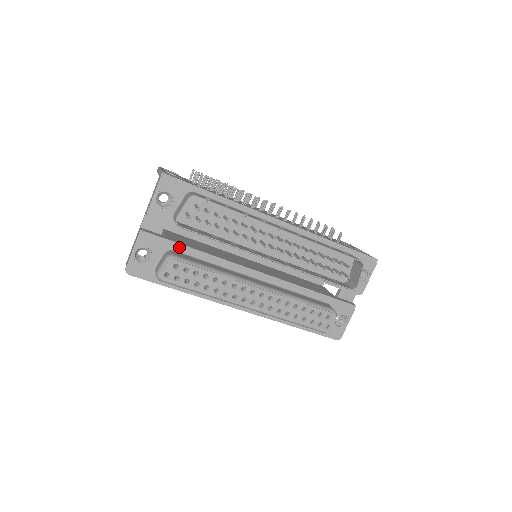
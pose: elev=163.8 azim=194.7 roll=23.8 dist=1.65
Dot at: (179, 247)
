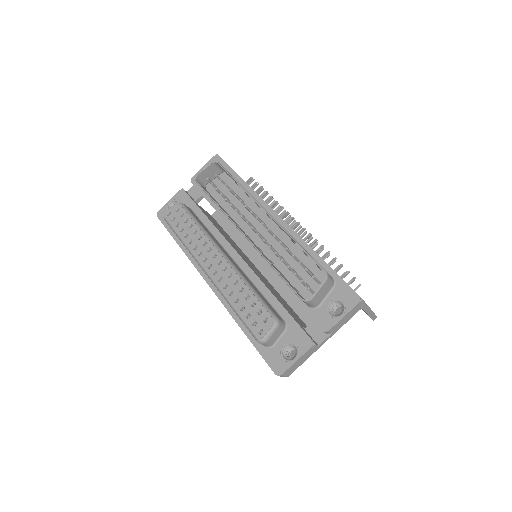
Dot at: (196, 209)
